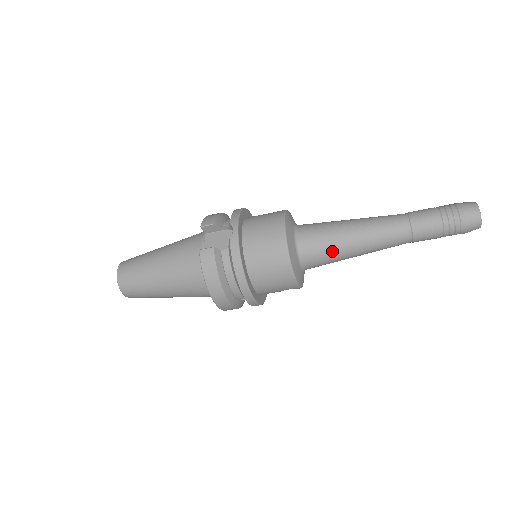
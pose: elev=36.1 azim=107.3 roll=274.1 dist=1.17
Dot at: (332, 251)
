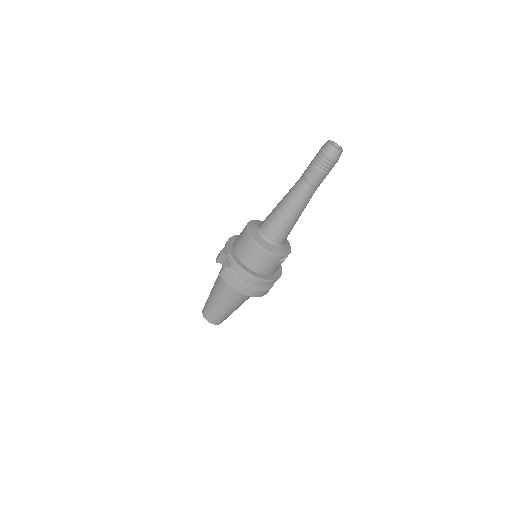
Dot at: (281, 225)
